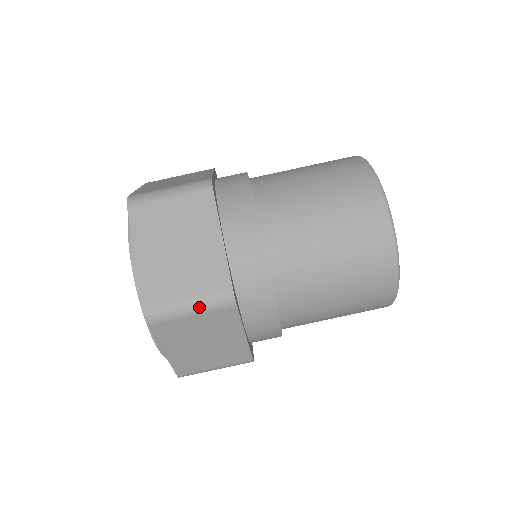
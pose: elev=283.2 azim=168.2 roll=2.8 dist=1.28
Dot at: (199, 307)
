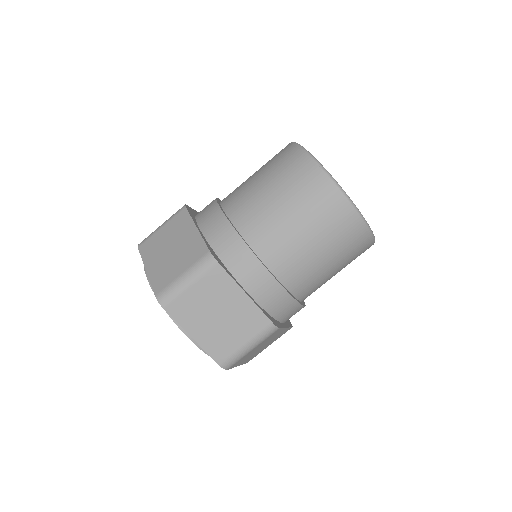
Dot at: (191, 275)
